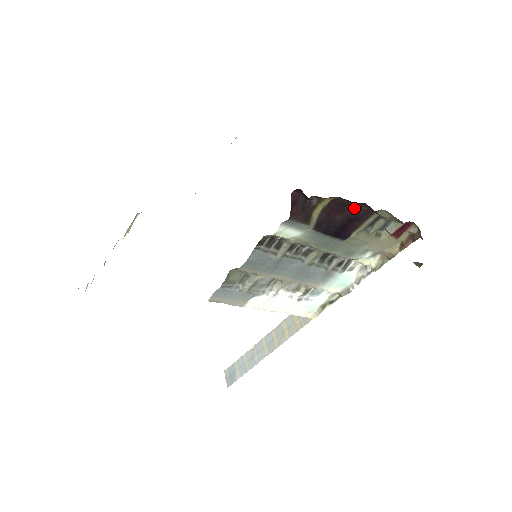
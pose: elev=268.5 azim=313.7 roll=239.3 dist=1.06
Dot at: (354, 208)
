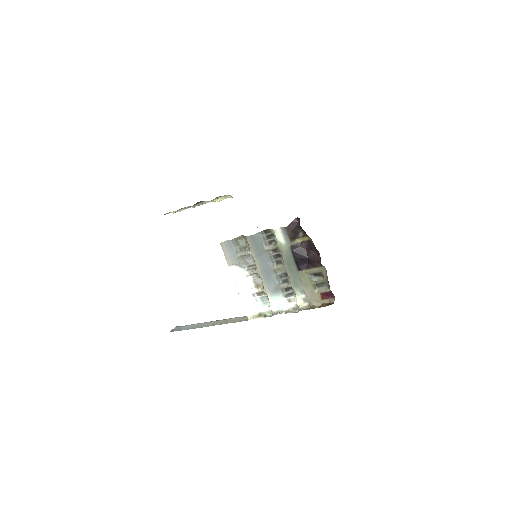
Dot at: (314, 254)
